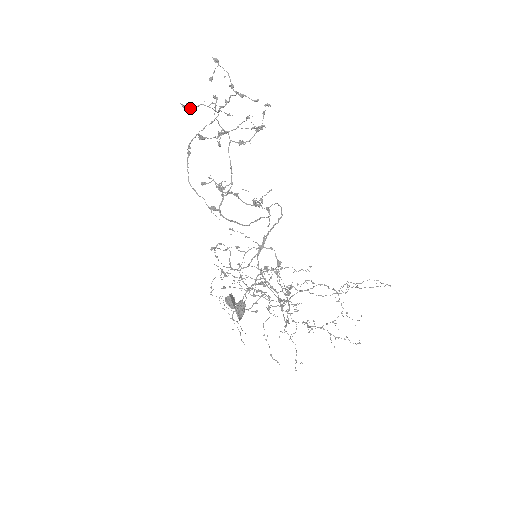
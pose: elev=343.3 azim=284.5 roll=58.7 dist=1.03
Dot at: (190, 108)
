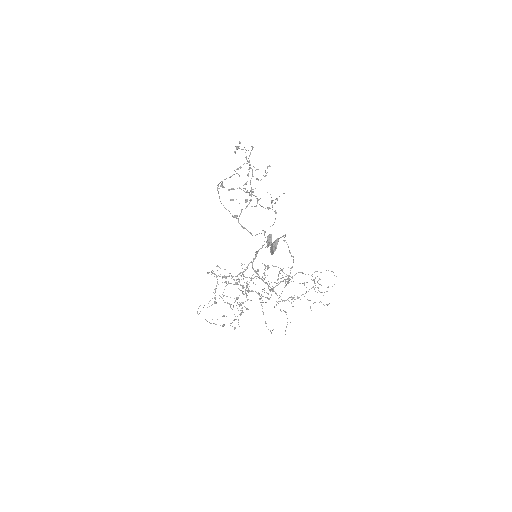
Dot at: occluded
